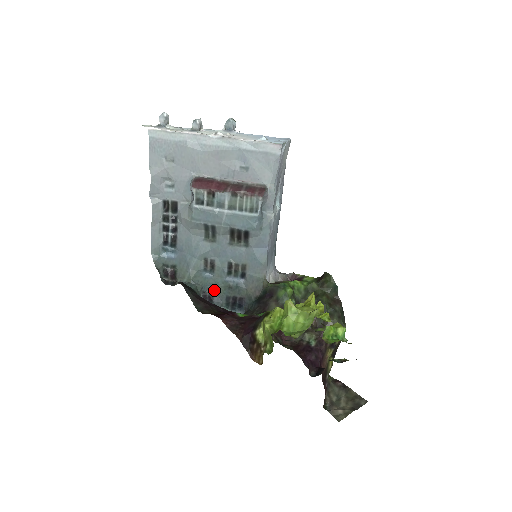
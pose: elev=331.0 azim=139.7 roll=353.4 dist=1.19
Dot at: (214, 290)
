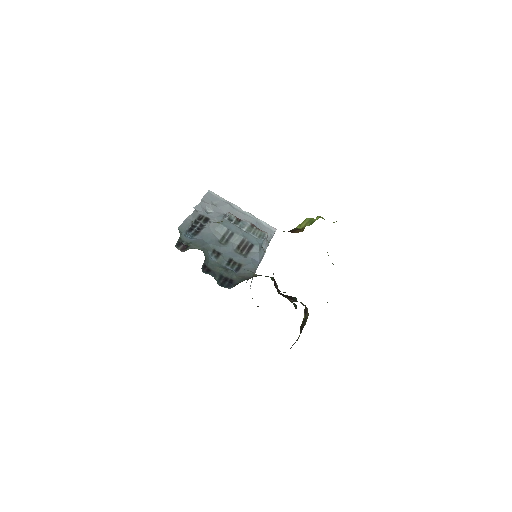
Dot at: (212, 268)
